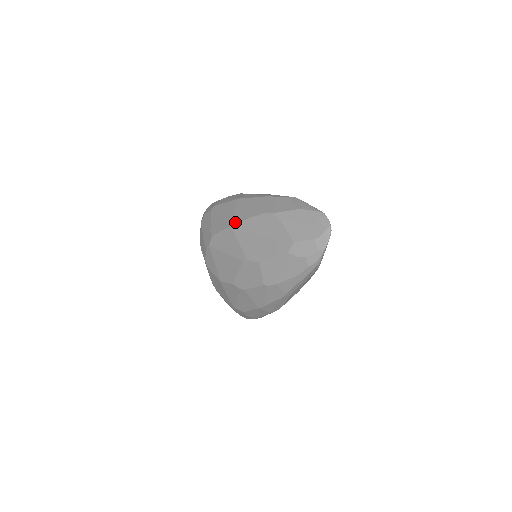
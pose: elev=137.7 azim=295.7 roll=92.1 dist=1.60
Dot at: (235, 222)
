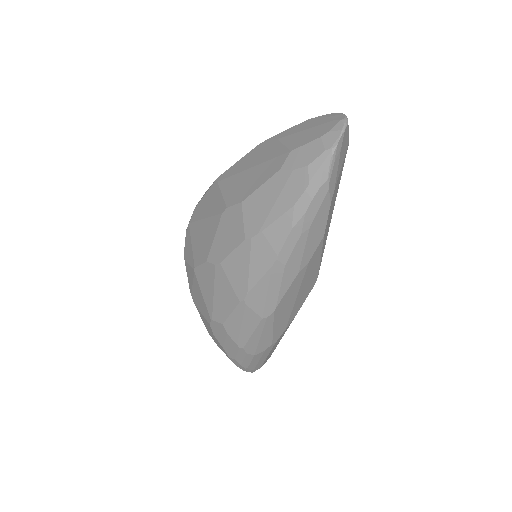
Dot at: occluded
